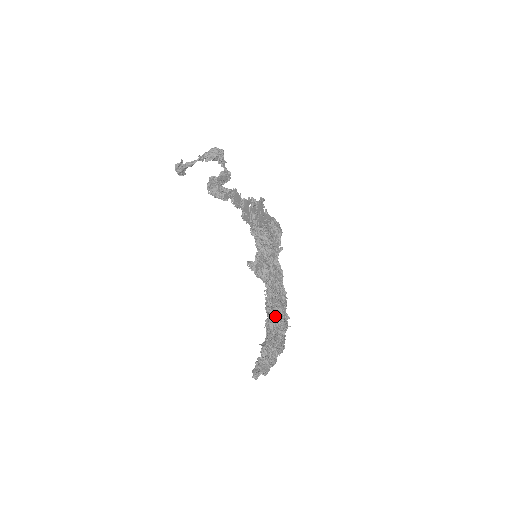
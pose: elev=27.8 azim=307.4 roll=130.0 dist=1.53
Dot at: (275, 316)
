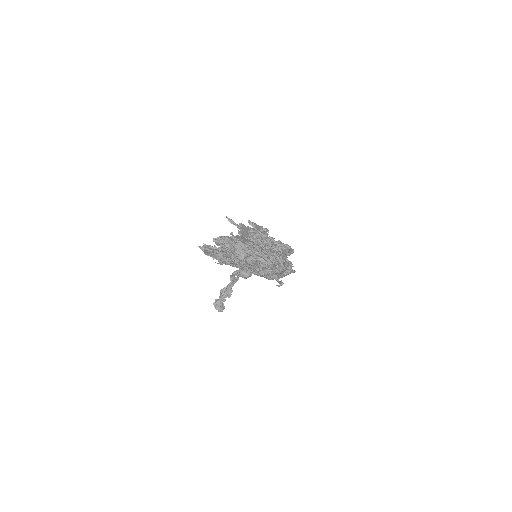
Dot at: (259, 248)
